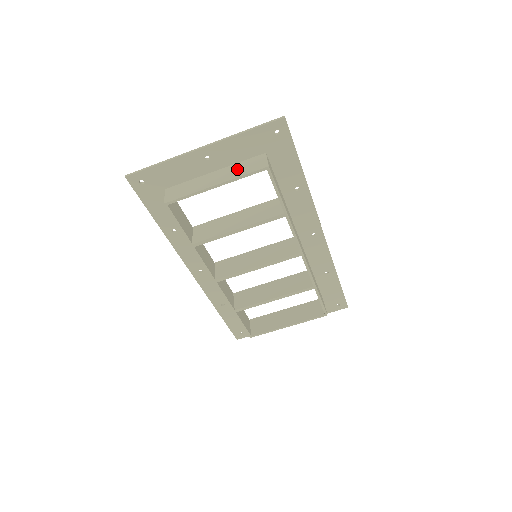
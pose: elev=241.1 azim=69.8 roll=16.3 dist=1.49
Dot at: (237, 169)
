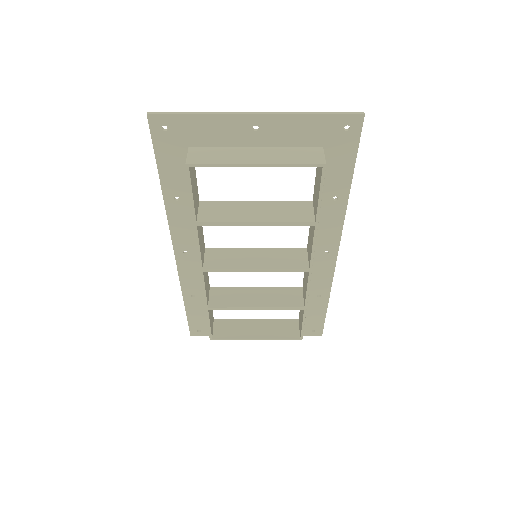
Dot at: (286, 154)
